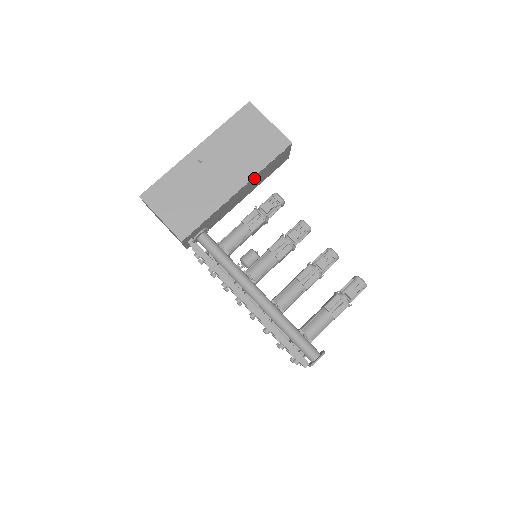
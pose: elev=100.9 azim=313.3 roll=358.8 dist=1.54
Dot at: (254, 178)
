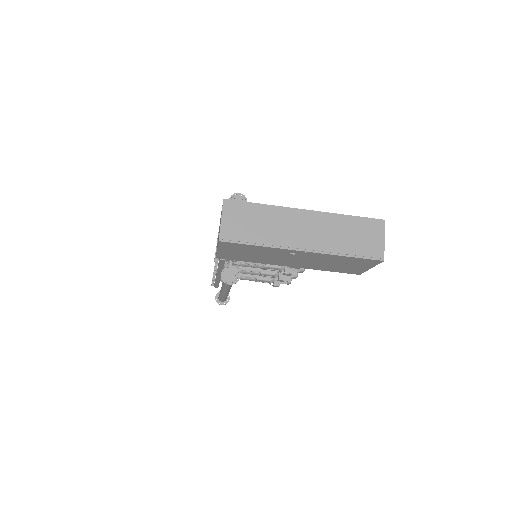
Dot at: occluded
